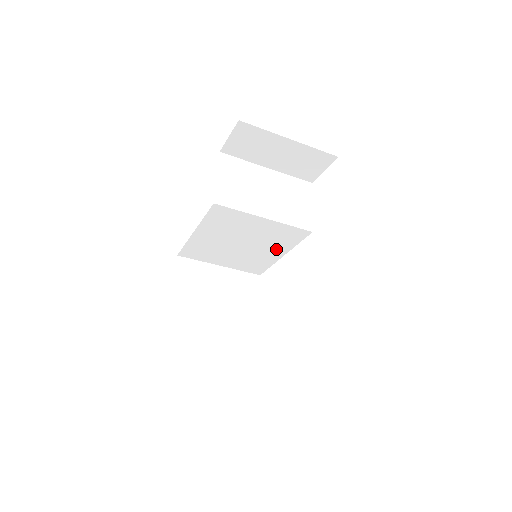
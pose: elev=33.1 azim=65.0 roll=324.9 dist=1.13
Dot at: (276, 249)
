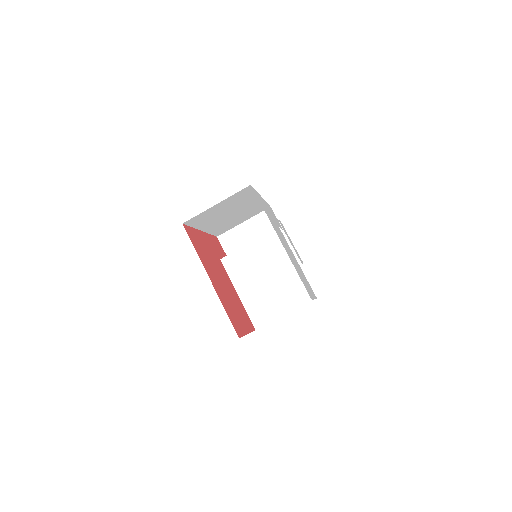
Dot at: (286, 261)
